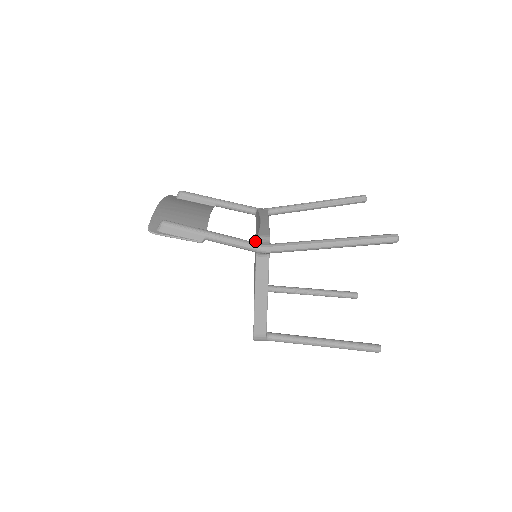
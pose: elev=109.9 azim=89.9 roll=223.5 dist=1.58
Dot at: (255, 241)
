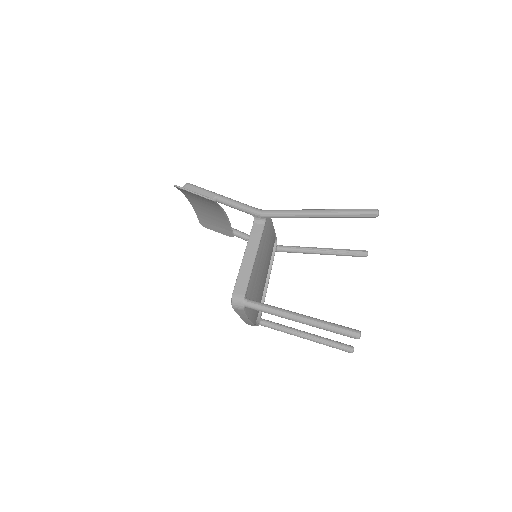
Dot at: occluded
